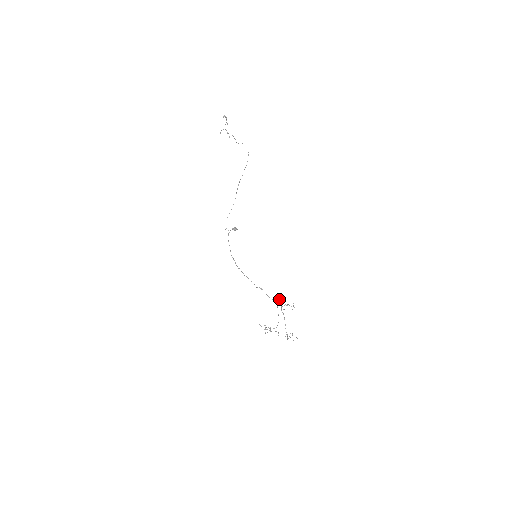
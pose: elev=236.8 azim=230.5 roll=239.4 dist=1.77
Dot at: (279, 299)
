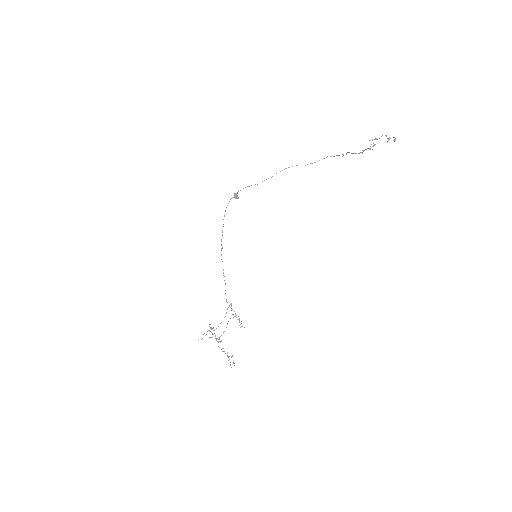
Dot at: (231, 304)
